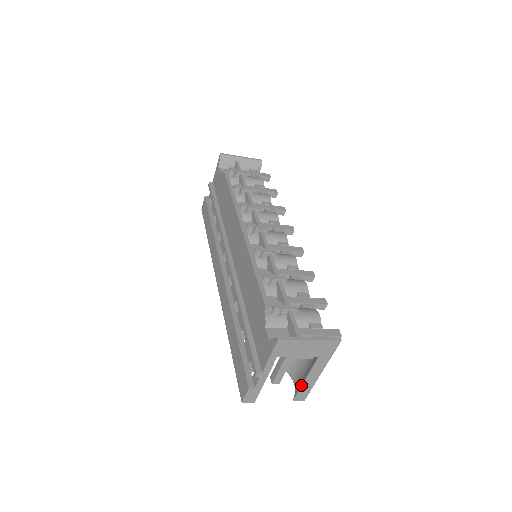
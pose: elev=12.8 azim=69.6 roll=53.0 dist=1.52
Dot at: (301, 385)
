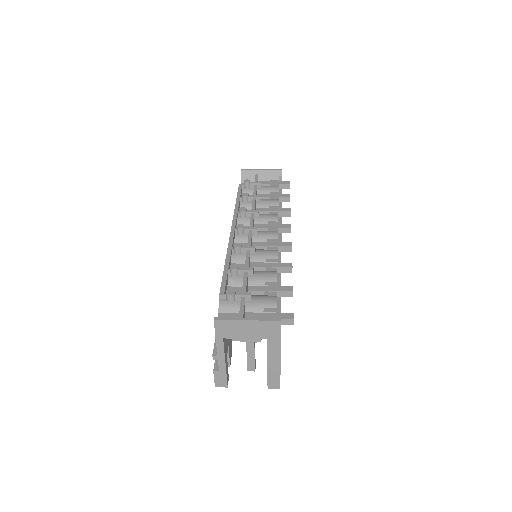
Dot at: (267, 371)
